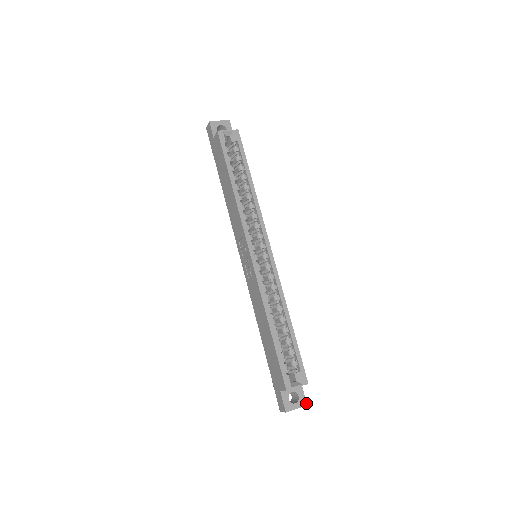
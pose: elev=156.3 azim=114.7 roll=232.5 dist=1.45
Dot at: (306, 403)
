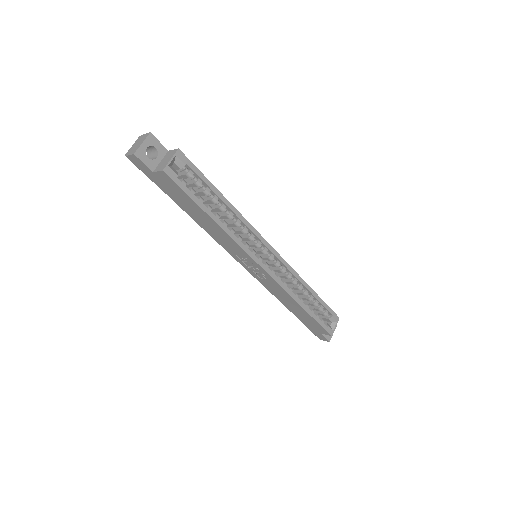
Dot at: occluded
